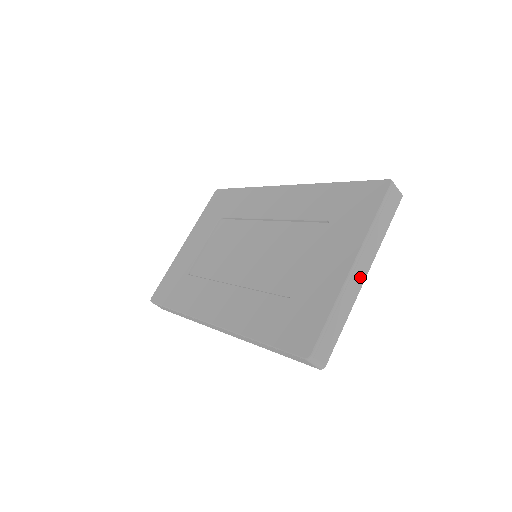
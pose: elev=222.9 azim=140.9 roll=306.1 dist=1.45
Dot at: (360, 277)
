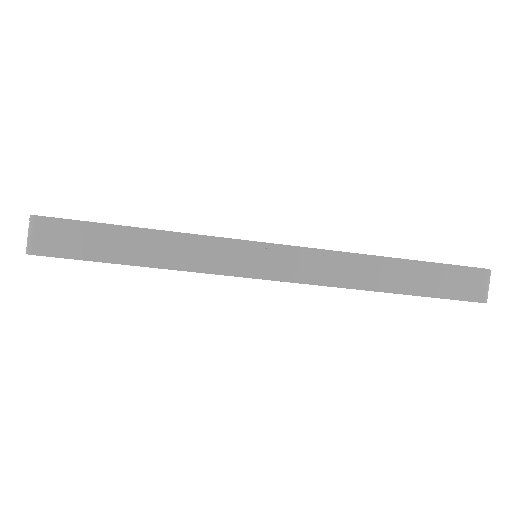
Dot at: occluded
